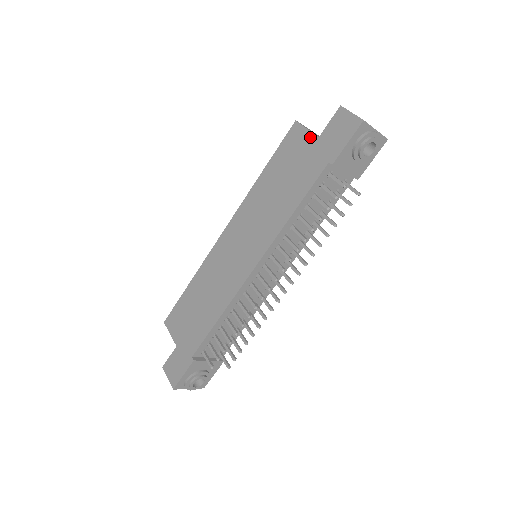
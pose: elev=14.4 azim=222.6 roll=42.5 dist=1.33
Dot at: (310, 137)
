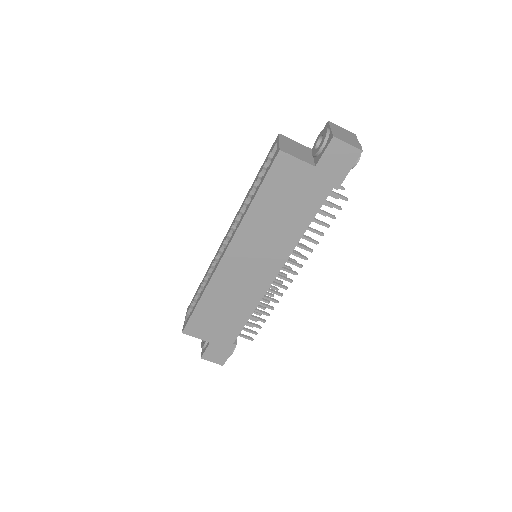
Dot at: (305, 167)
